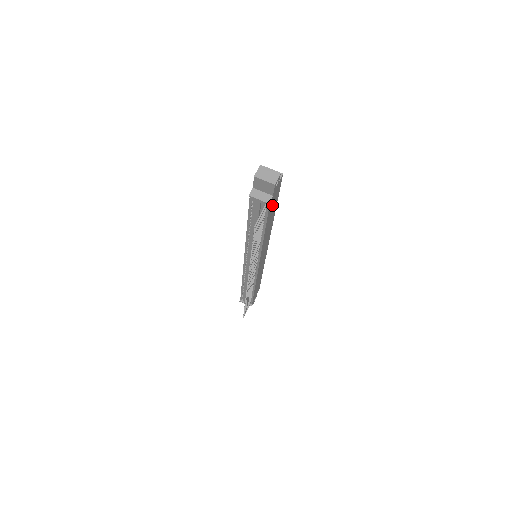
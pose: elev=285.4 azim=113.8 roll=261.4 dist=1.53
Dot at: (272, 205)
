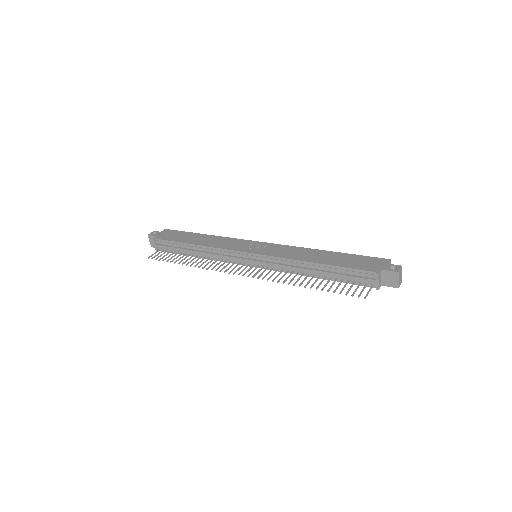
Dot at: occluded
